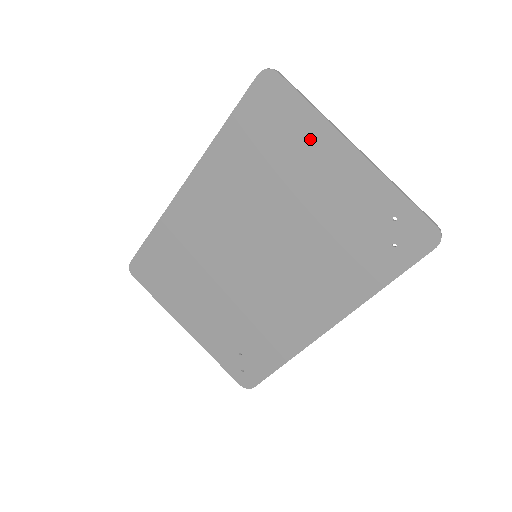
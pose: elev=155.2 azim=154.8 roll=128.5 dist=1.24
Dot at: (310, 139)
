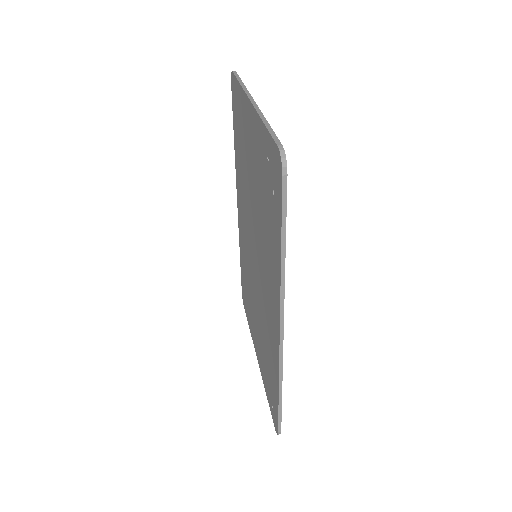
Dot at: (243, 114)
